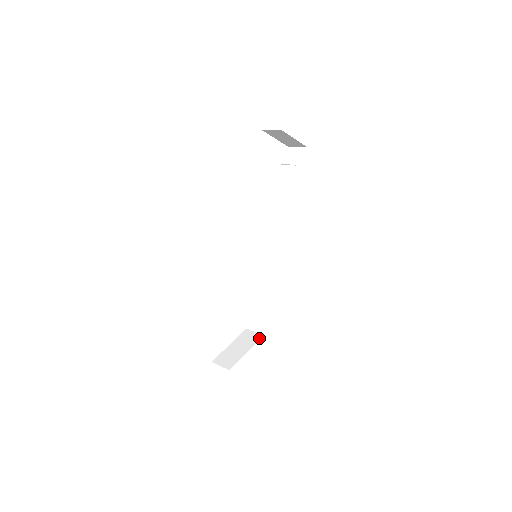
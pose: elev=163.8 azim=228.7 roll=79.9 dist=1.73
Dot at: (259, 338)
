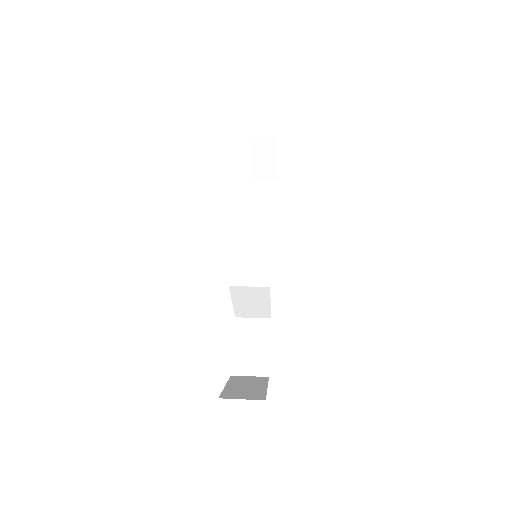
Dot at: (266, 378)
